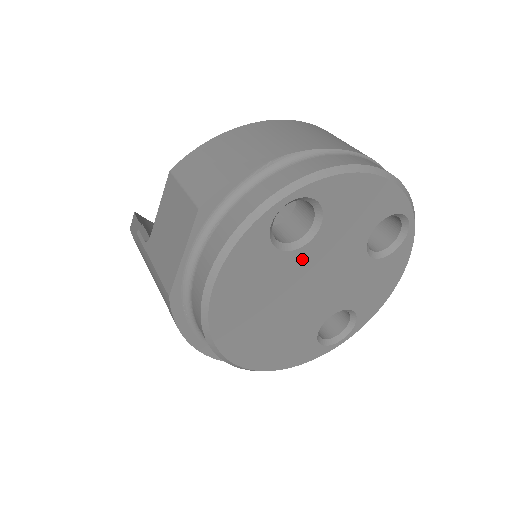
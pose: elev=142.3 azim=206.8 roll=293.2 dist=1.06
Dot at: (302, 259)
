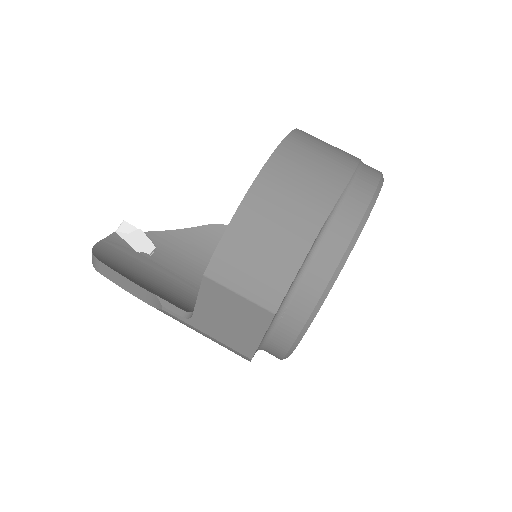
Dot at: occluded
